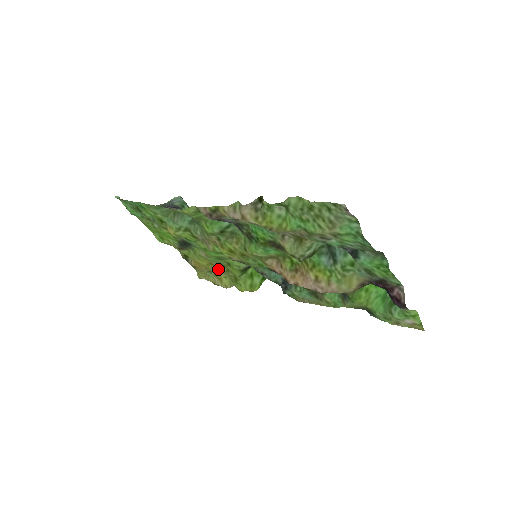
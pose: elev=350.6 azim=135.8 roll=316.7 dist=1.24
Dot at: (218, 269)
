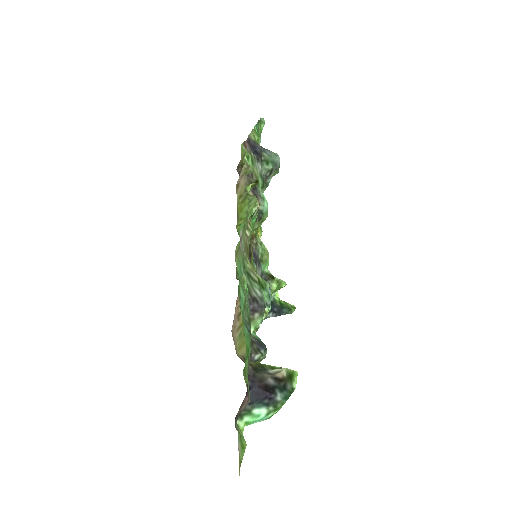
Dot at: occluded
